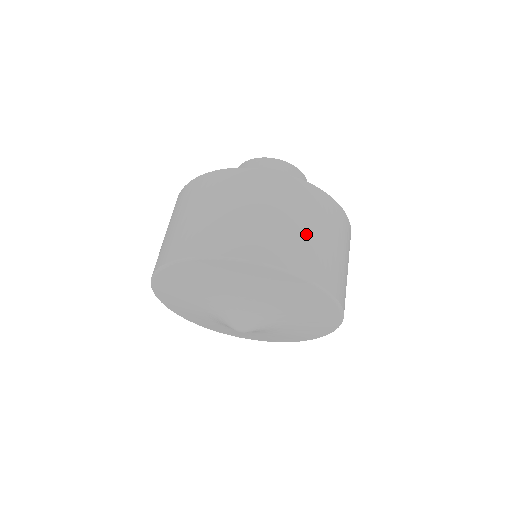
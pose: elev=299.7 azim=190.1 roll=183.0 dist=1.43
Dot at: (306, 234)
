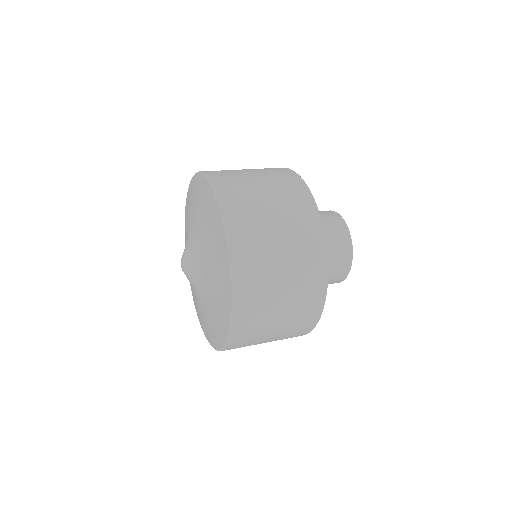
Dot at: (262, 202)
